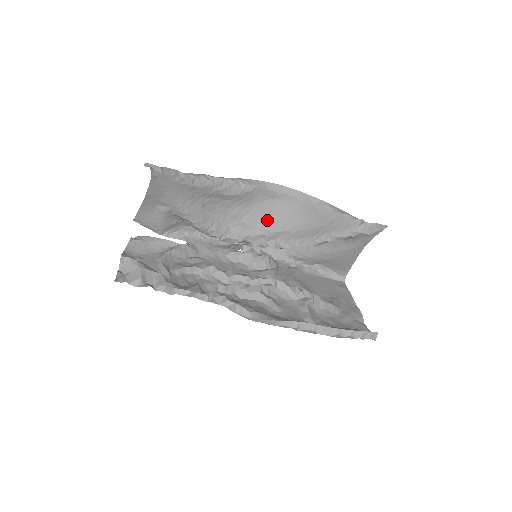
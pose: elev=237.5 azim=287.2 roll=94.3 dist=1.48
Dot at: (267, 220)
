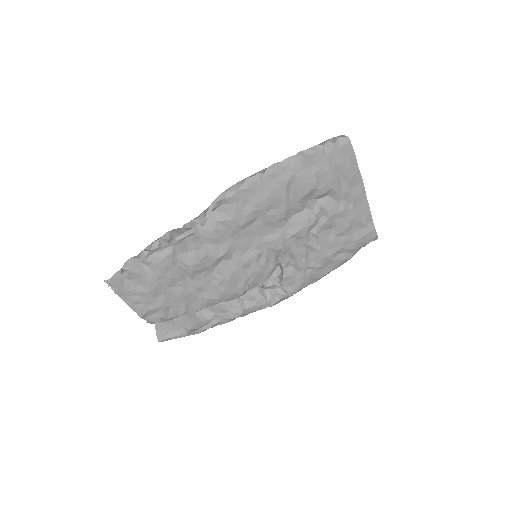
Dot at: occluded
